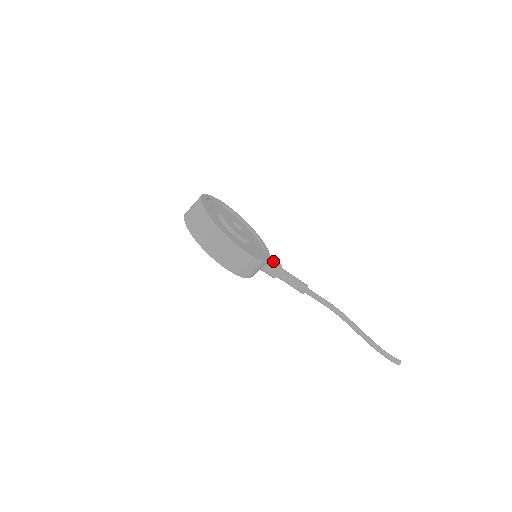
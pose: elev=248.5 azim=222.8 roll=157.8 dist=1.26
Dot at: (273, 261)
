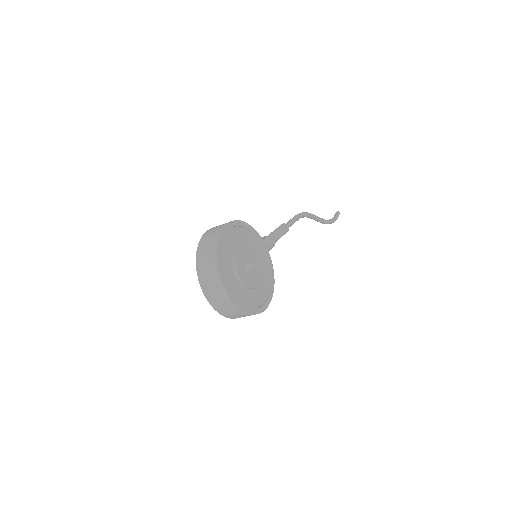
Dot at: (269, 248)
